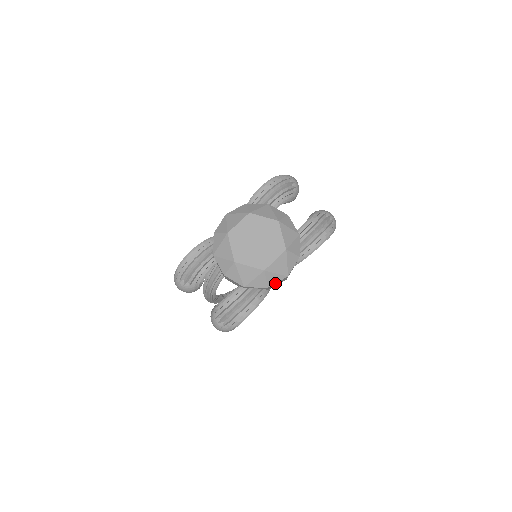
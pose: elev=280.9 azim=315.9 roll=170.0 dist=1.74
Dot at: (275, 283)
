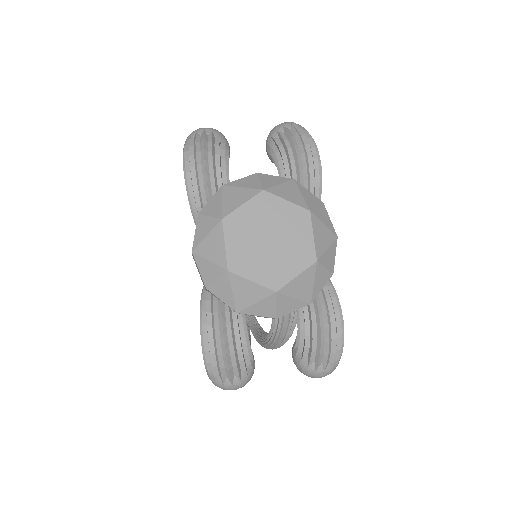
Dot at: (334, 260)
